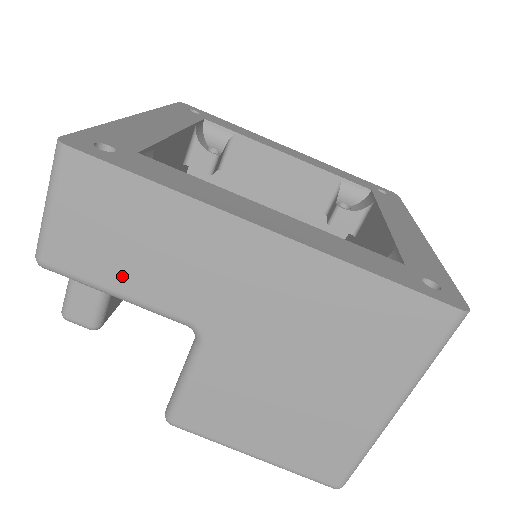
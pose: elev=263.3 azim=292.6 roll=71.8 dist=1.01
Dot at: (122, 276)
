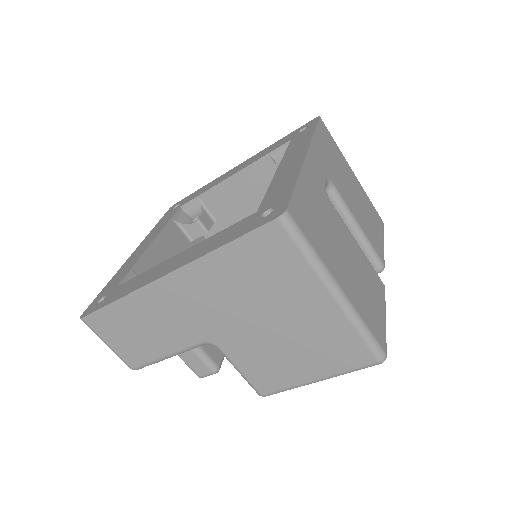
Dot at: (157, 348)
